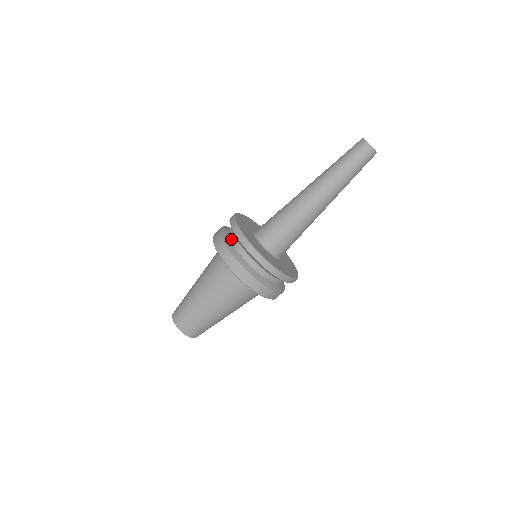
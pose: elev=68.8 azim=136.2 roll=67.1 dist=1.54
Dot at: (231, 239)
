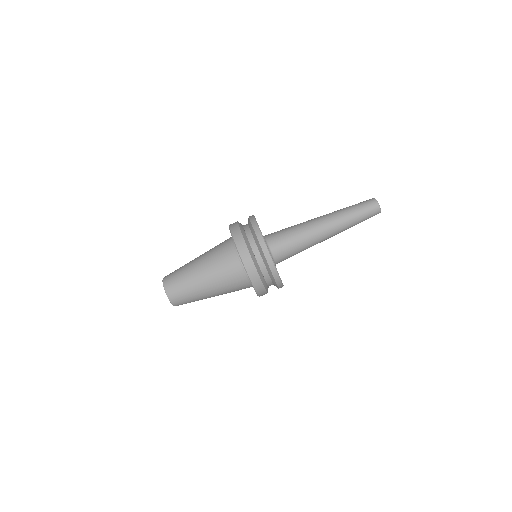
Dot at: occluded
